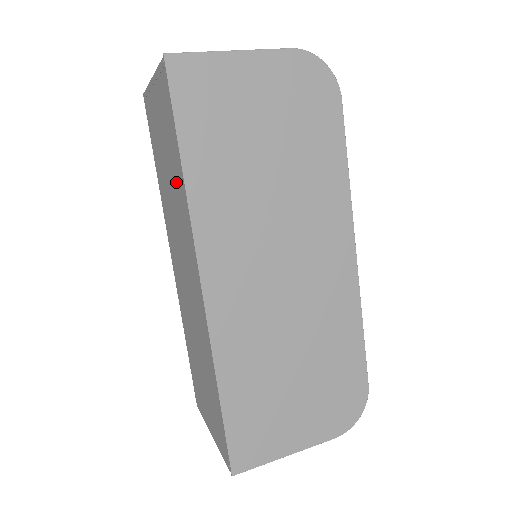
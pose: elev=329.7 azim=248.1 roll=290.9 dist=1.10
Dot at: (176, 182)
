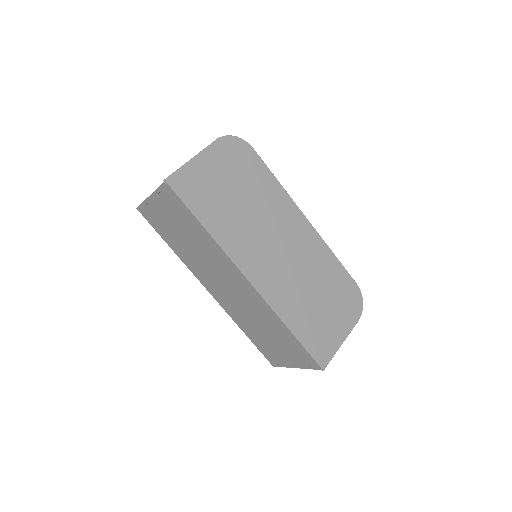
Dot at: (200, 240)
